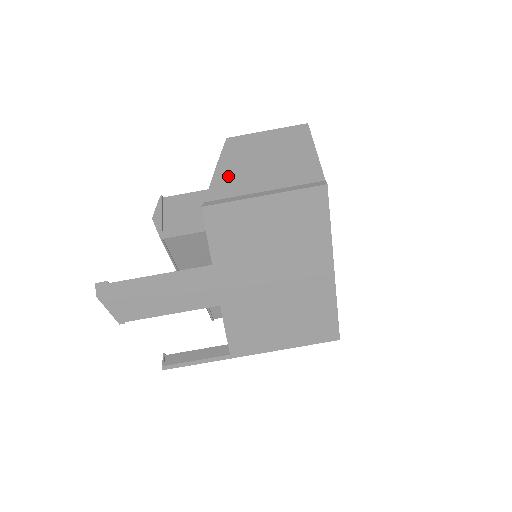
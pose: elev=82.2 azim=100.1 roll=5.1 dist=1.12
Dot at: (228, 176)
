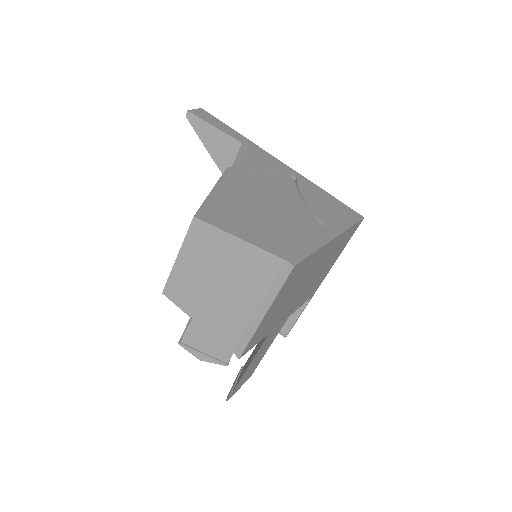
Dot at: (216, 322)
